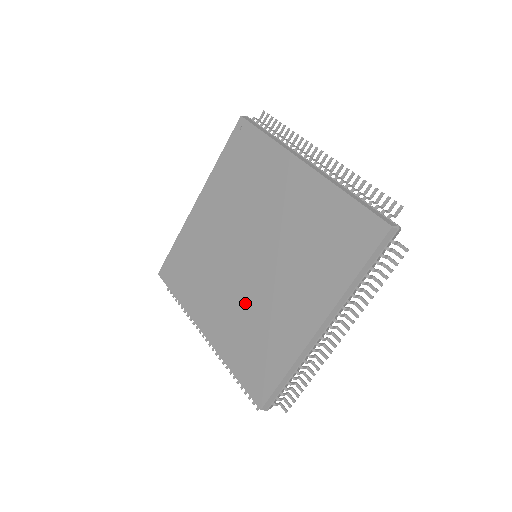
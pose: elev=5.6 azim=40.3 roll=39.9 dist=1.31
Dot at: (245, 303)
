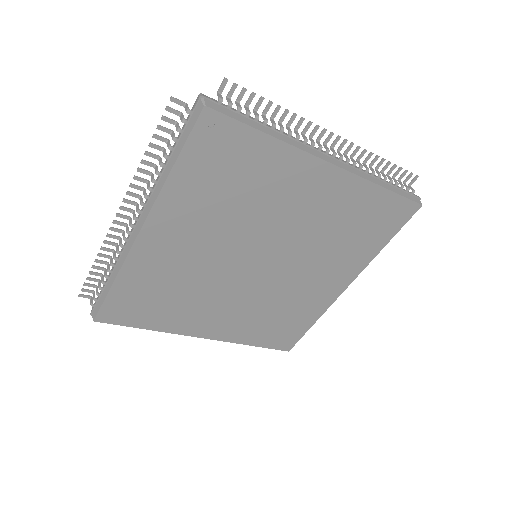
Dot at: (259, 300)
